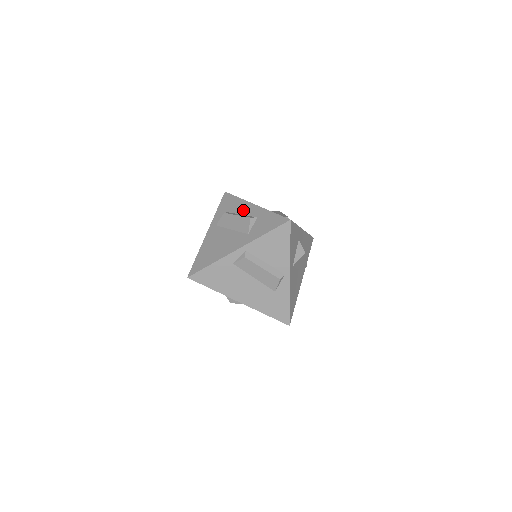
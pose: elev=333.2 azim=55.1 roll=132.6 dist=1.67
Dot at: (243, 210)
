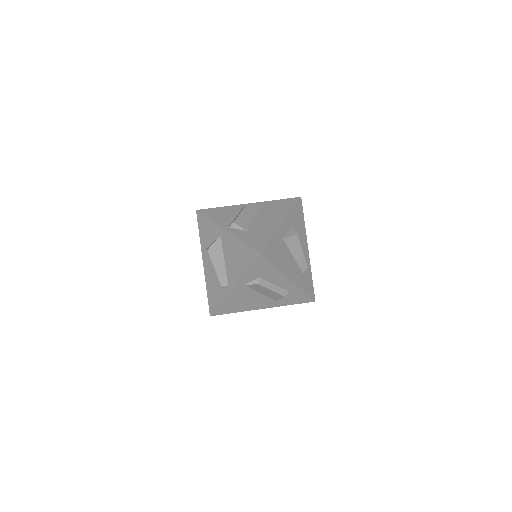
Dot at: (278, 282)
